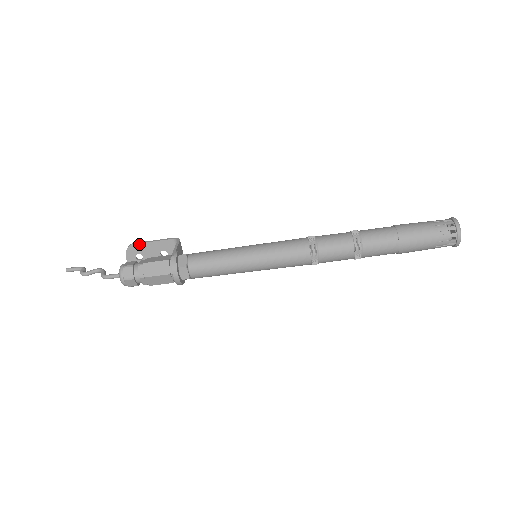
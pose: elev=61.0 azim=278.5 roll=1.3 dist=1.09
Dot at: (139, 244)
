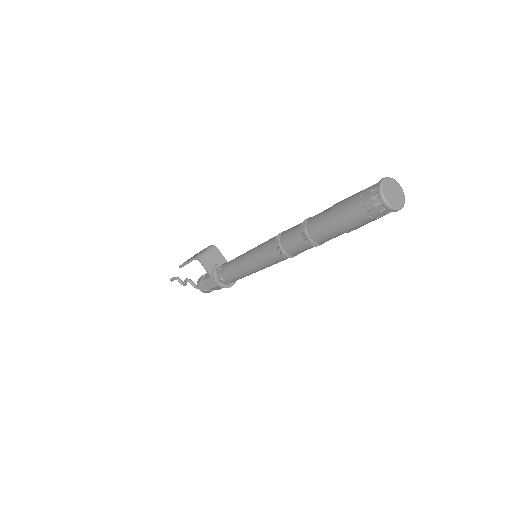
Dot at: occluded
